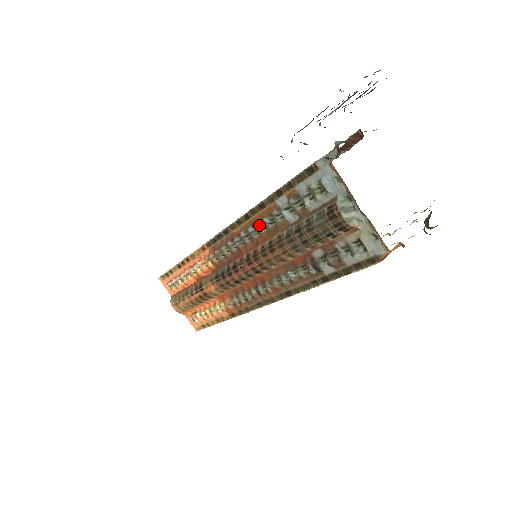
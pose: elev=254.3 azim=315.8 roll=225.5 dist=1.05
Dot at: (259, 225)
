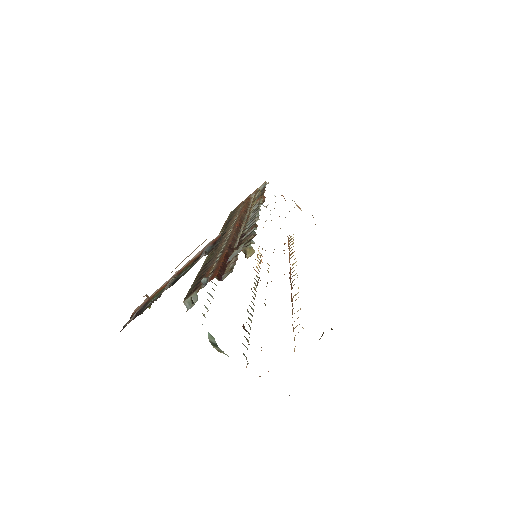
Dot at: occluded
